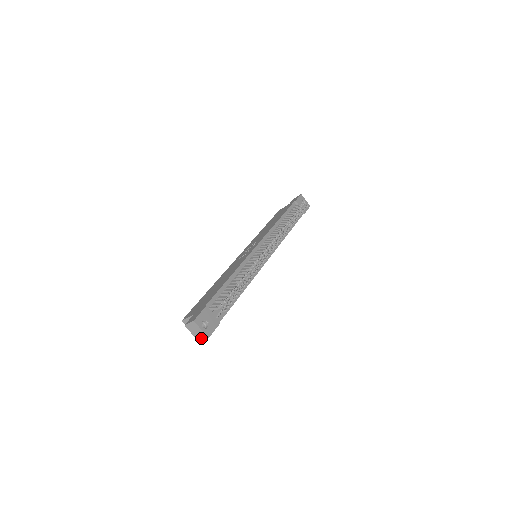
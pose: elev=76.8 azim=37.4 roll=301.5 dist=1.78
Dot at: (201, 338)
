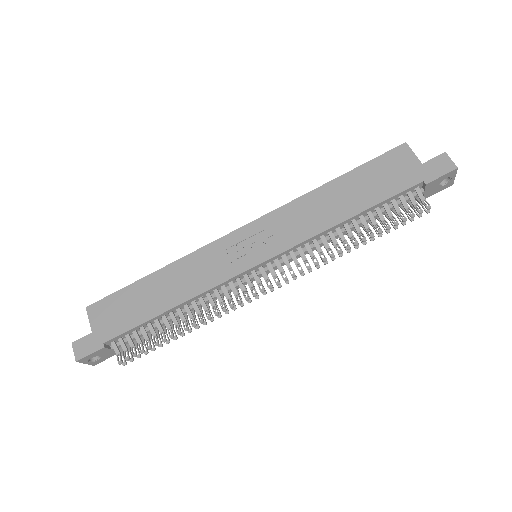
Dot at: occluded
